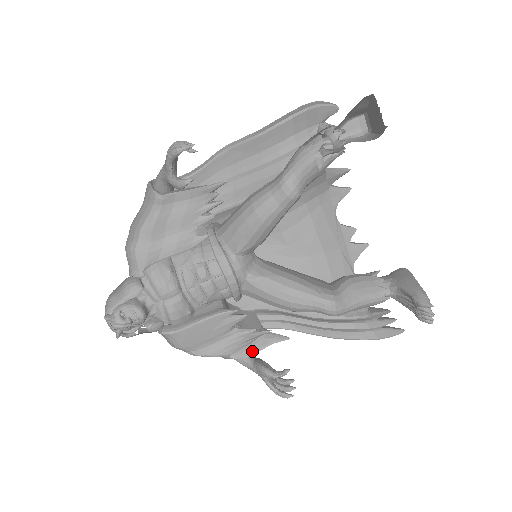
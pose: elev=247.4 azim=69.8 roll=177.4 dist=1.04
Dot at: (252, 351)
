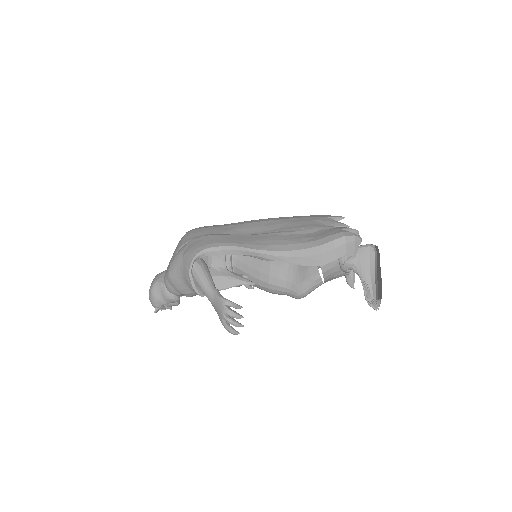
Dot at: occluded
